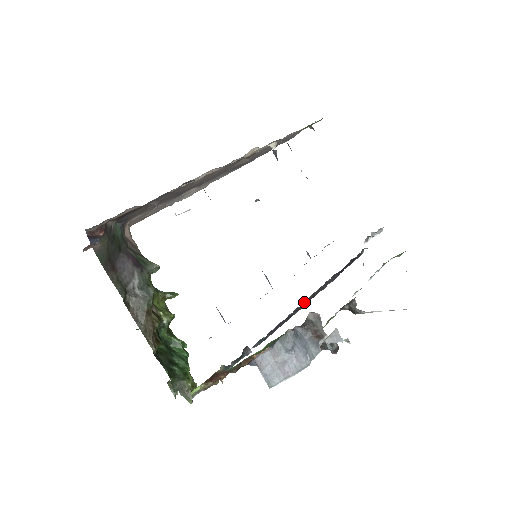
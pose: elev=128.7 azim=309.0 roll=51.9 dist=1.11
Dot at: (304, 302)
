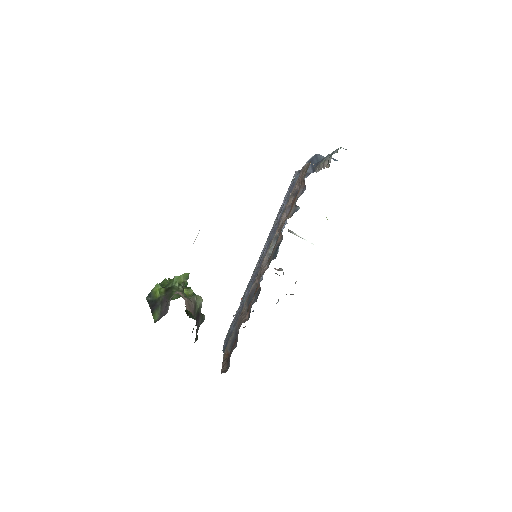
Dot at: occluded
